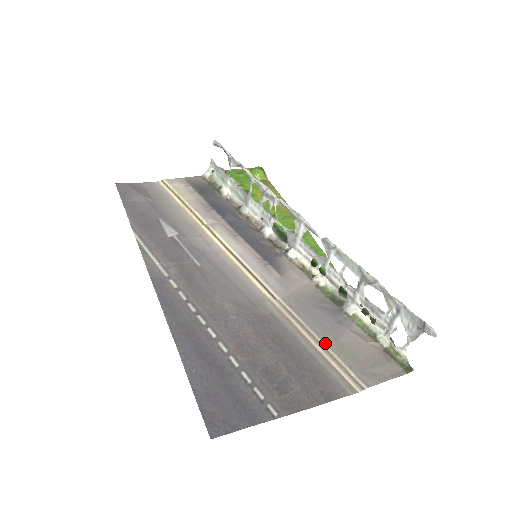
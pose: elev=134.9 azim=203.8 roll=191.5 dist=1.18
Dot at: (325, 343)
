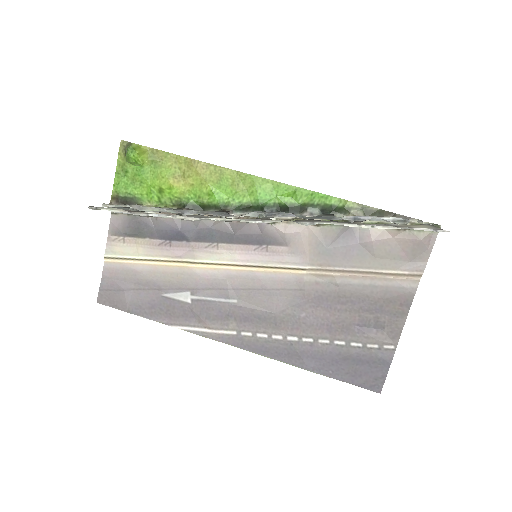
Dot at: (370, 269)
